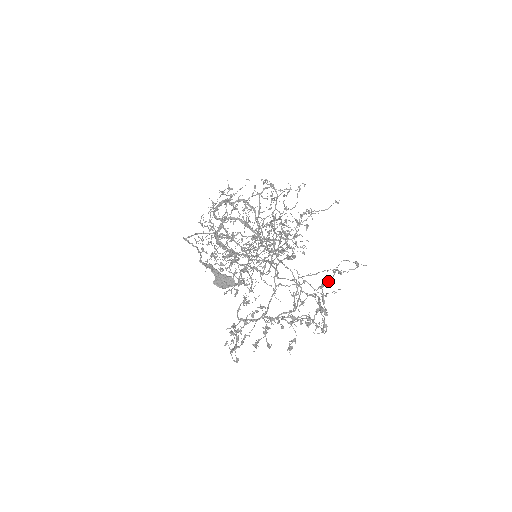
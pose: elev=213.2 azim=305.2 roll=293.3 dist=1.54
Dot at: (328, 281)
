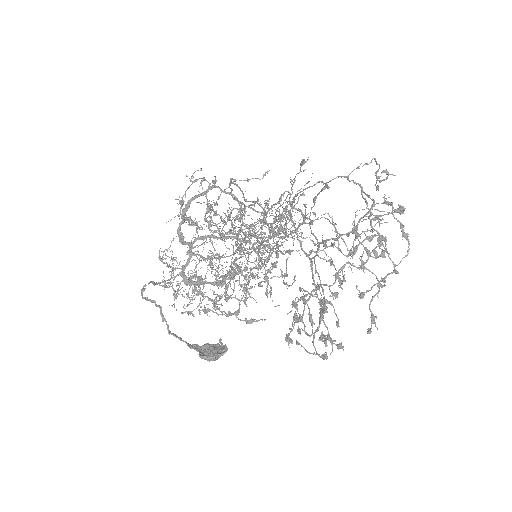
Dot at: occluded
